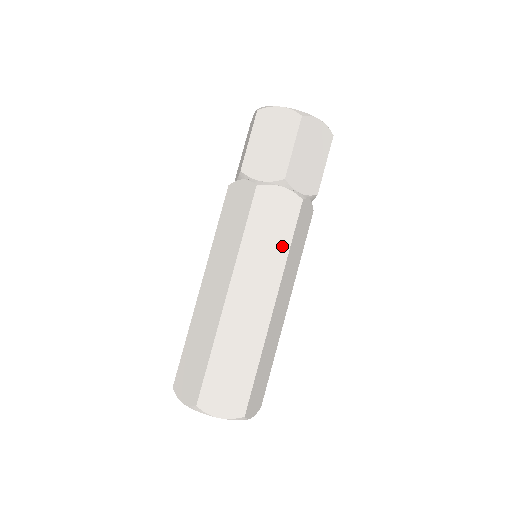
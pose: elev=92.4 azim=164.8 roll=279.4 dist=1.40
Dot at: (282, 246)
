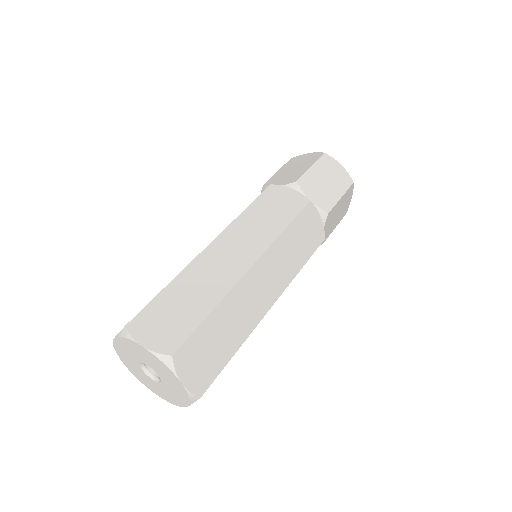
Dot at: (279, 225)
